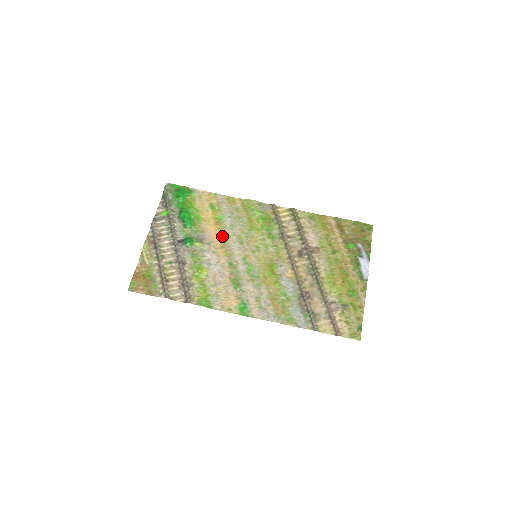
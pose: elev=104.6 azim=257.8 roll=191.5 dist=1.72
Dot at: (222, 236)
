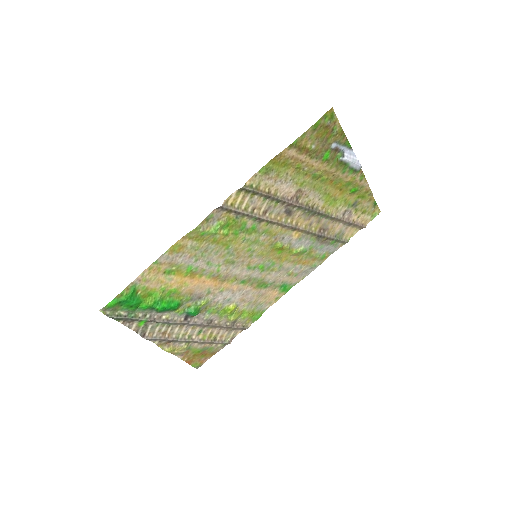
Dot at: (210, 277)
